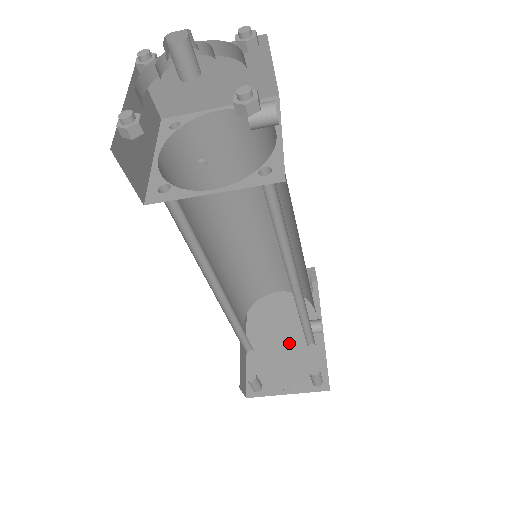
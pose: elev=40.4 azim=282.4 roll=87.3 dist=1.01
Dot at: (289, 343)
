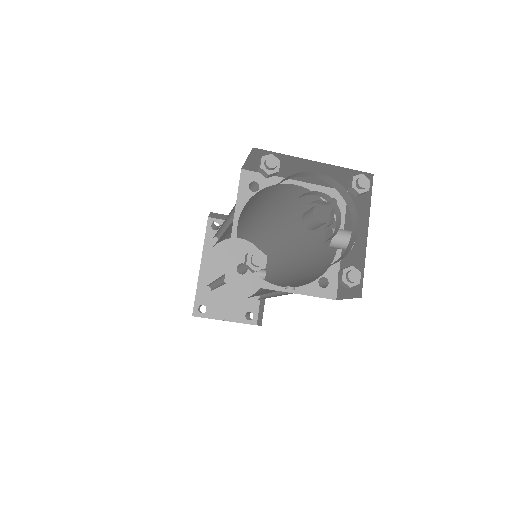
Dot at: occluded
